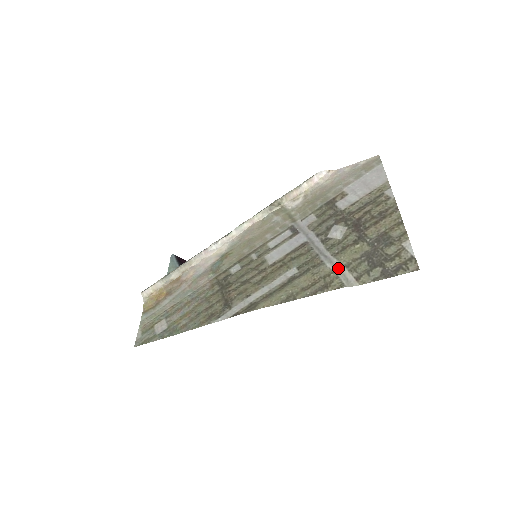
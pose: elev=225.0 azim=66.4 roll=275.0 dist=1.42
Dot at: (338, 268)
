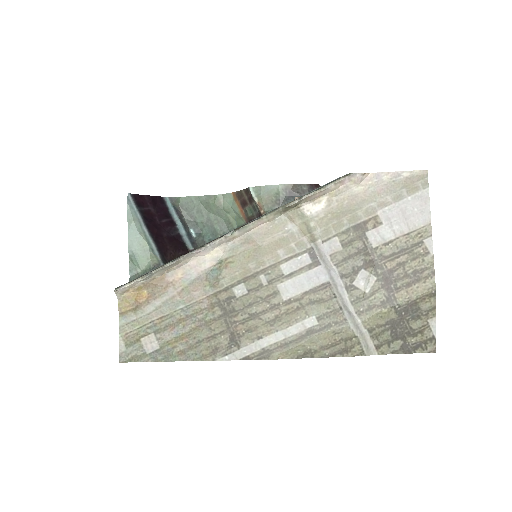
Dot at: (361, 332)
